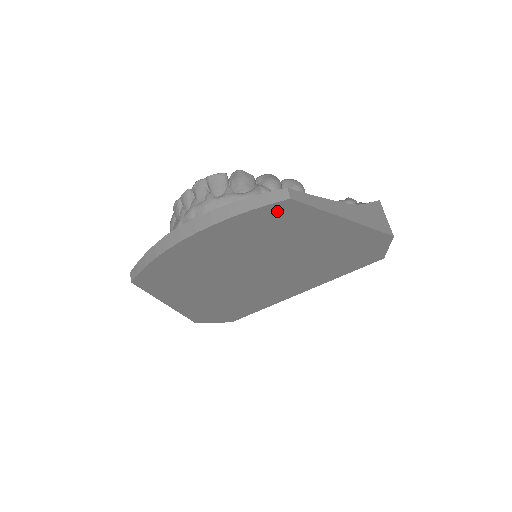
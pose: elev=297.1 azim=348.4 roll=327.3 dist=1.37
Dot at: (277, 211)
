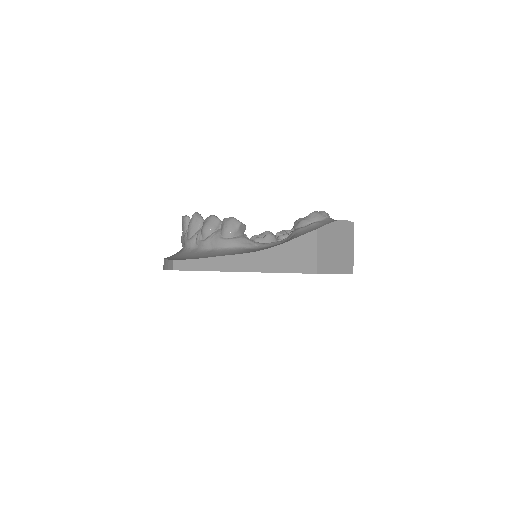
Dot at: occluded
